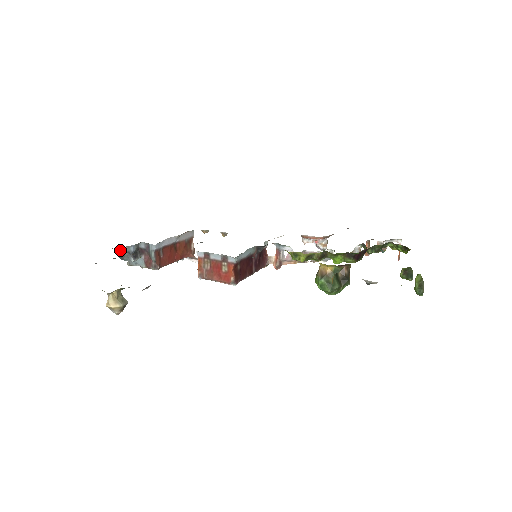
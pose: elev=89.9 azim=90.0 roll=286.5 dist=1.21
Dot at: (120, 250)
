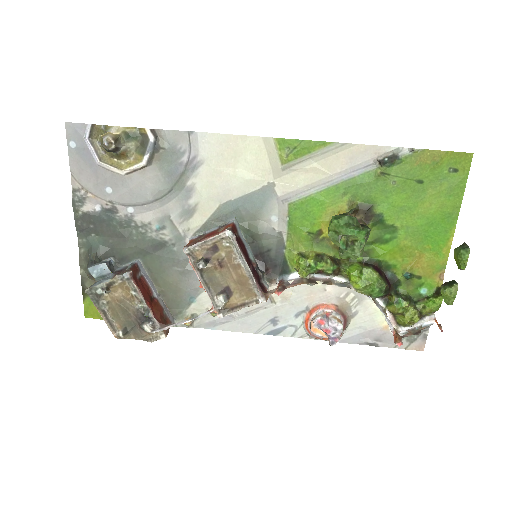
Dot at: (97, 255)
